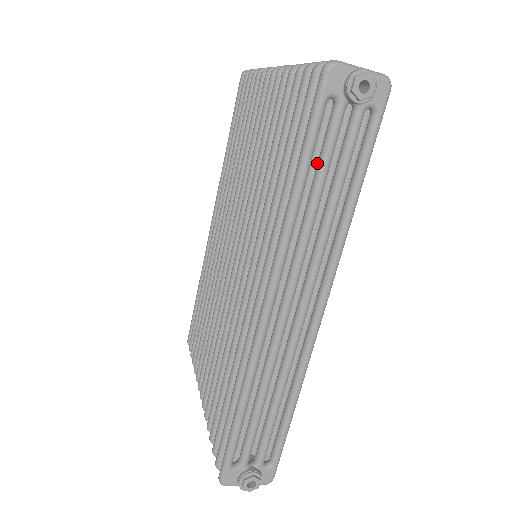
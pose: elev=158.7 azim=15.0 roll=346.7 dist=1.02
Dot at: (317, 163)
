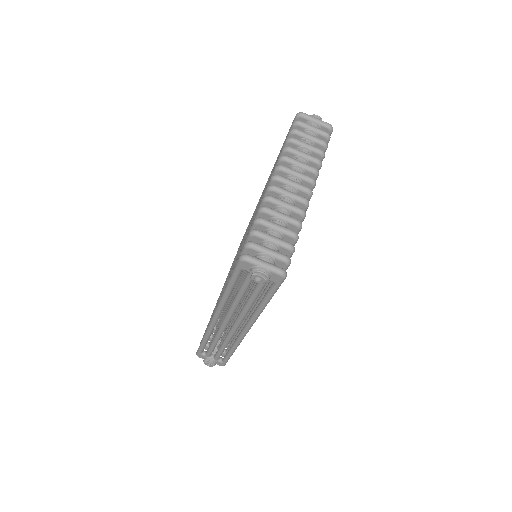
Dot at: occluded
